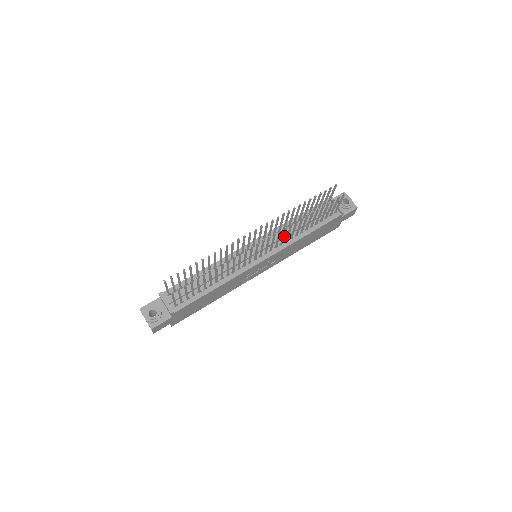
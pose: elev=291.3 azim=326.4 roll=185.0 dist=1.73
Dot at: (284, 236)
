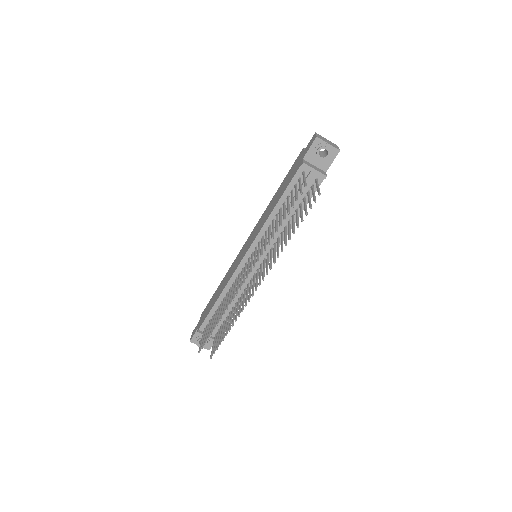
Dot at: (275, 252)
